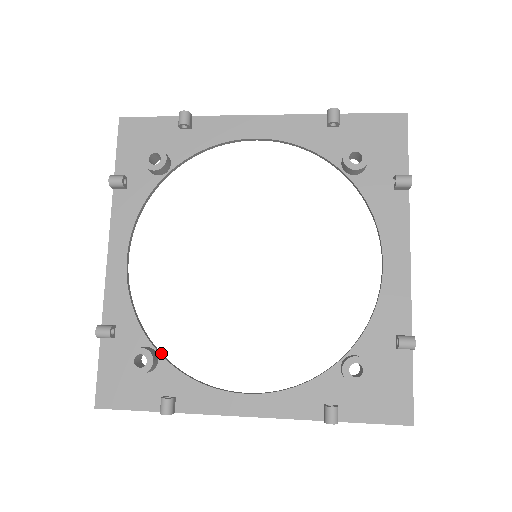
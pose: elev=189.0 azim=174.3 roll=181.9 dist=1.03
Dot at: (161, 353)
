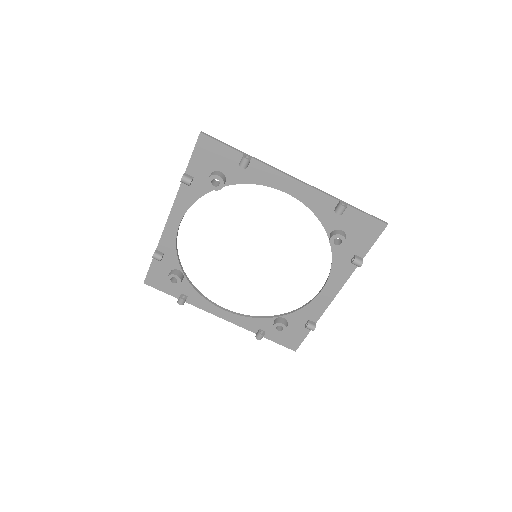
Dot at: occluded
